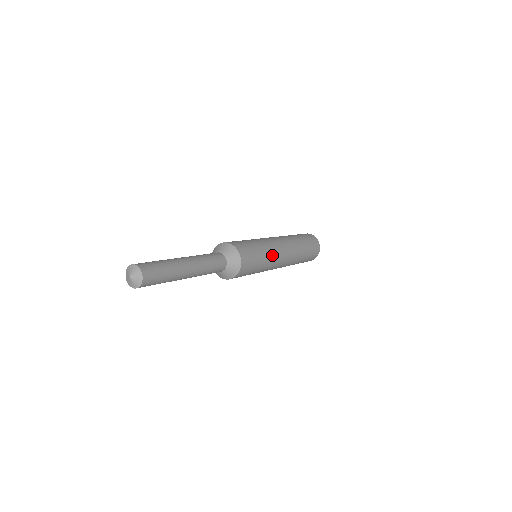
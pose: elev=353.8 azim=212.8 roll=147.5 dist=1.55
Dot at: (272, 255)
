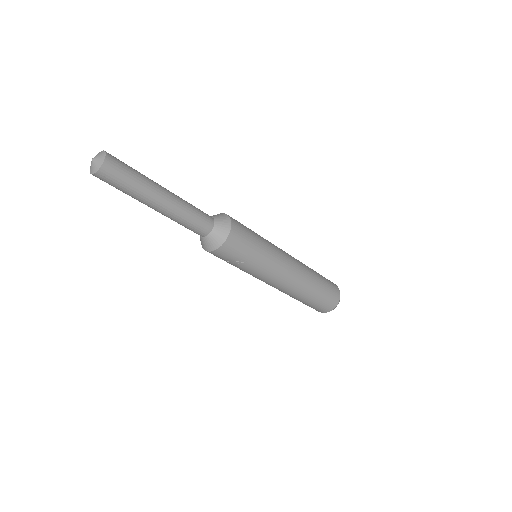
Dot at: (271, 243)
